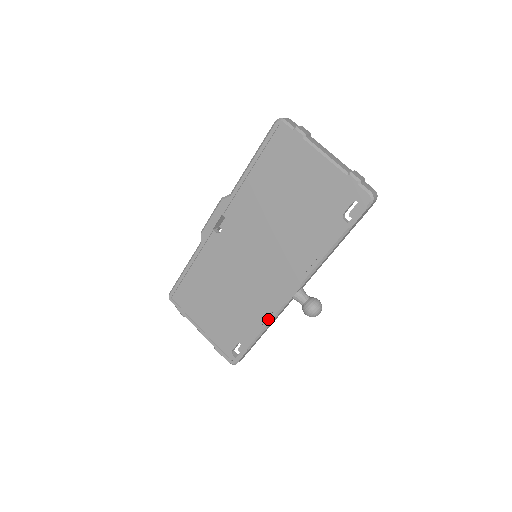
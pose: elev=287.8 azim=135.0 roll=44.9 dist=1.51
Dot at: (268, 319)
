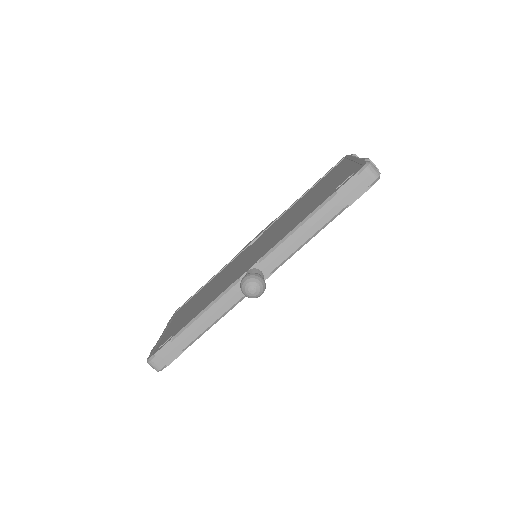
Dot at: (212, 301)
